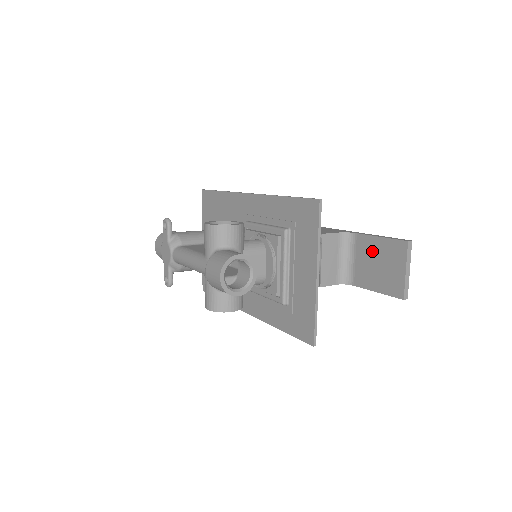
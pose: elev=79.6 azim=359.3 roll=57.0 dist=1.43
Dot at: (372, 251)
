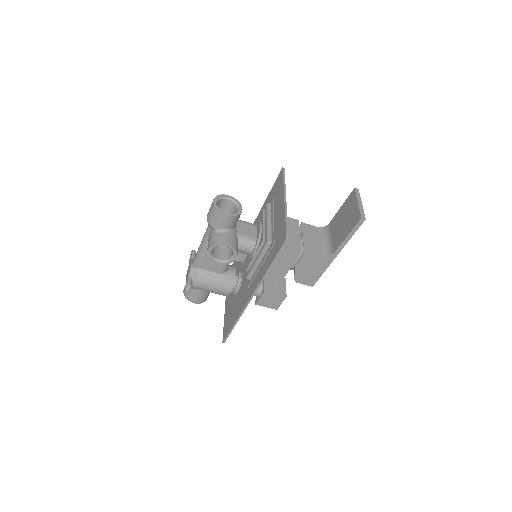
Dot at: (339, 219)
